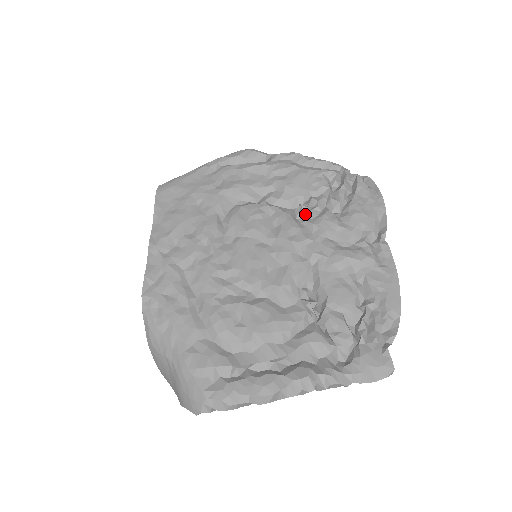
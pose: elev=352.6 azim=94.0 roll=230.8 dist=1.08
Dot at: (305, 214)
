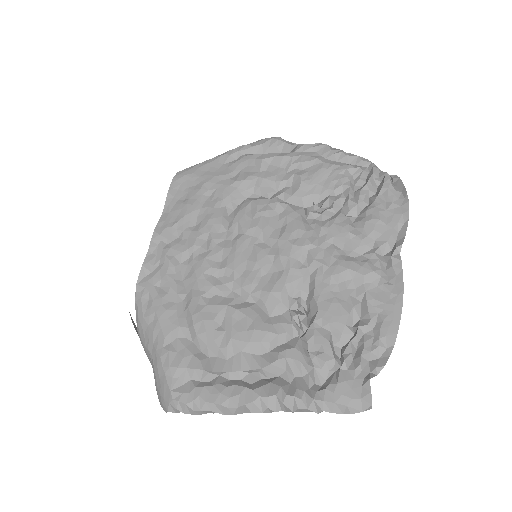
Dot at: (316, 215)
